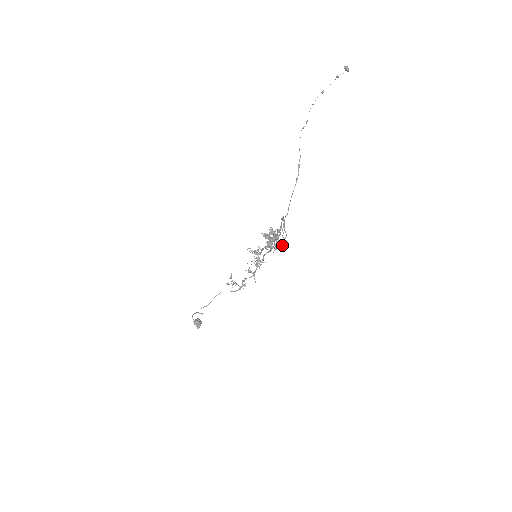
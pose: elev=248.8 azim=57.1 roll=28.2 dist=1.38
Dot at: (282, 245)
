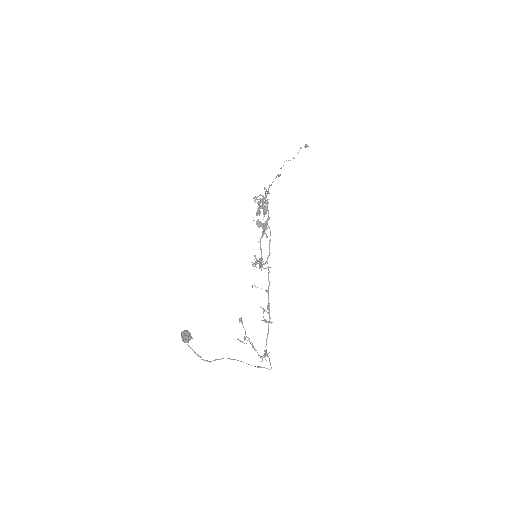
Dot at: (267, 202)
